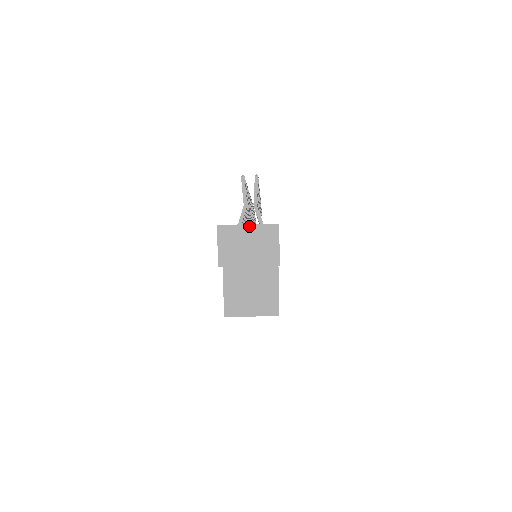
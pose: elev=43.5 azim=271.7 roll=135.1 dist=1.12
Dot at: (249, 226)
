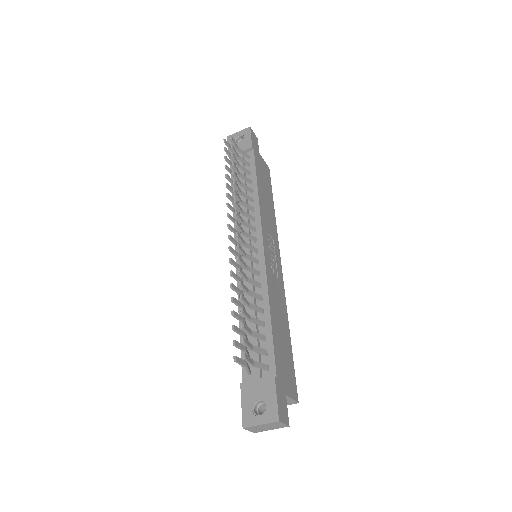
Dot at: (262, 425)
